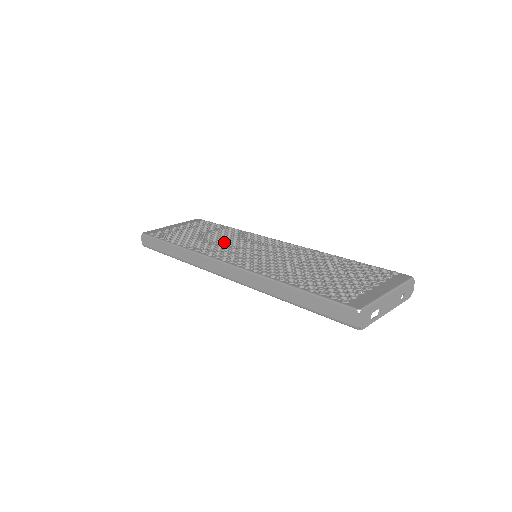
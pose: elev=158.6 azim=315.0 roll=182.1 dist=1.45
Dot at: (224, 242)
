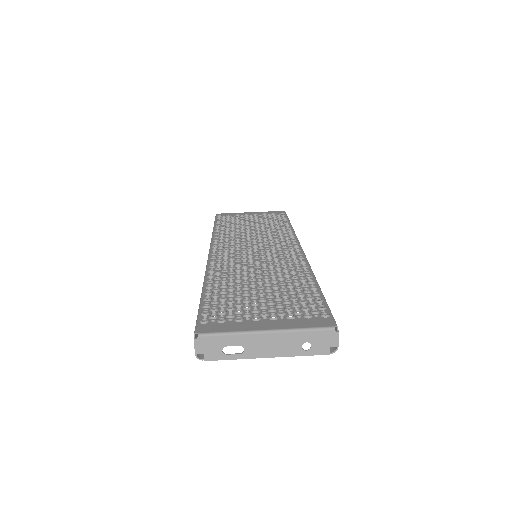
Dot at: (251, 236)
